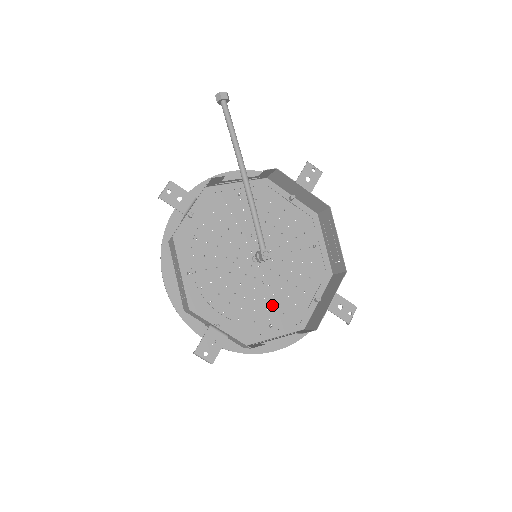
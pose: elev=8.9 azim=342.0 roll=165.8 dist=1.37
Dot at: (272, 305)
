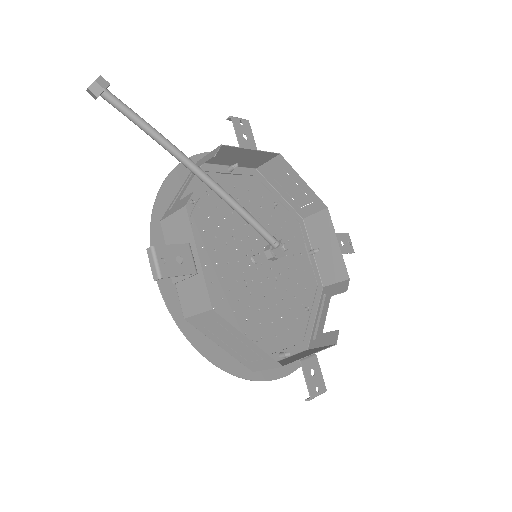
Dot at: (294, 290)
